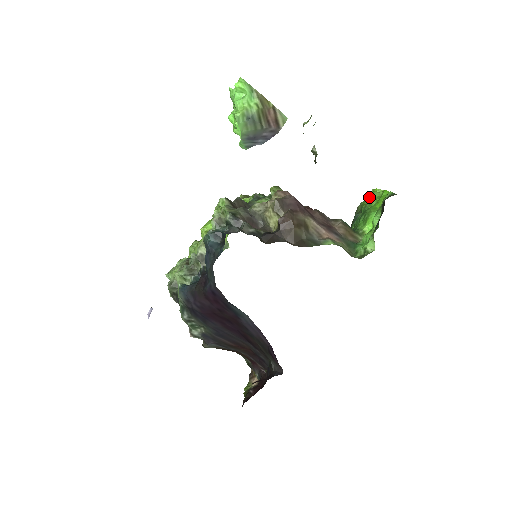
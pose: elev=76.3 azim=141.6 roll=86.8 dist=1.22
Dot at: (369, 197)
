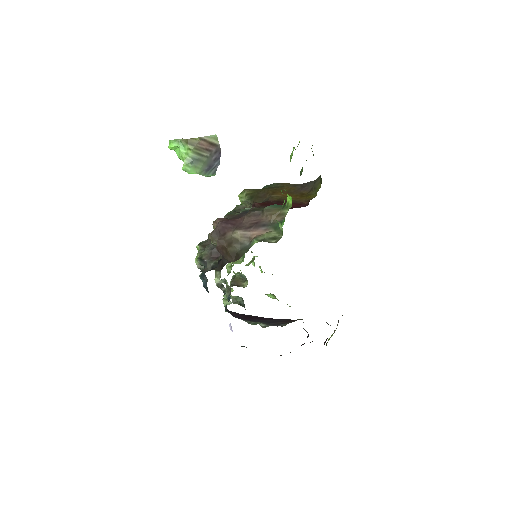
Dot at: occluded
